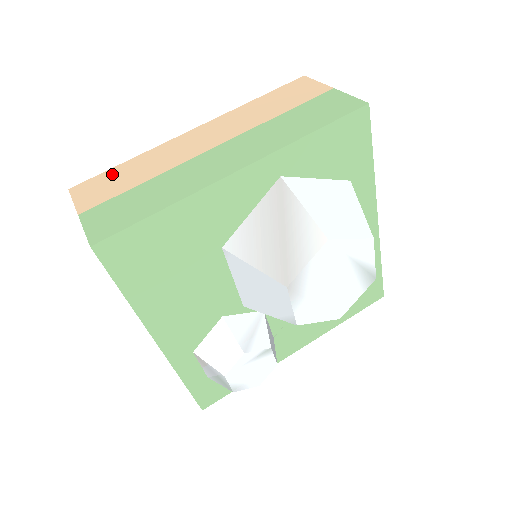
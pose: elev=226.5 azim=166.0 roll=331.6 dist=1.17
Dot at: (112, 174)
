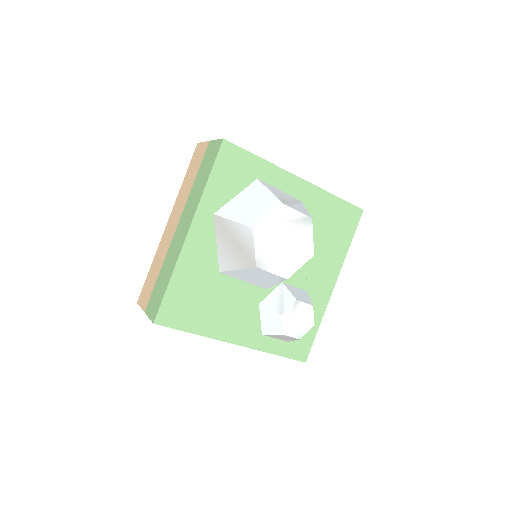
Dot at: (148, 279)
